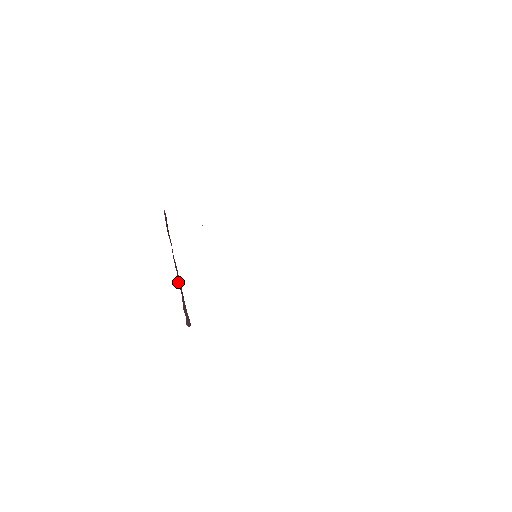
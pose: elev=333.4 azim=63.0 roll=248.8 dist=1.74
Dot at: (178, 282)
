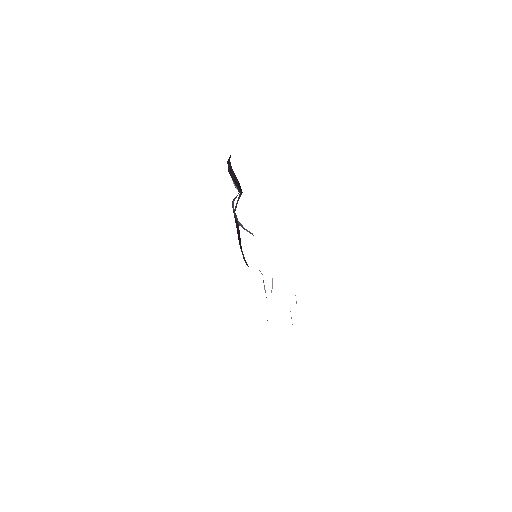
Dot at: occluded
